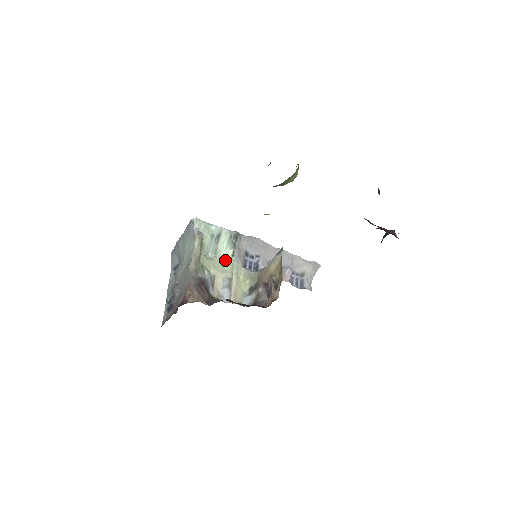
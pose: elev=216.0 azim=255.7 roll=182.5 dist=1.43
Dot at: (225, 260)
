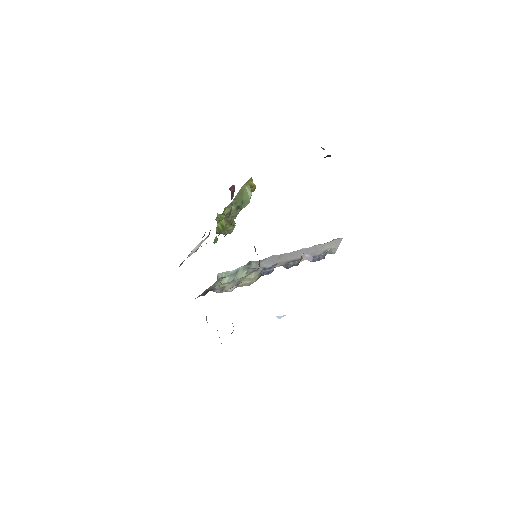
Dot at: (240, 278)
